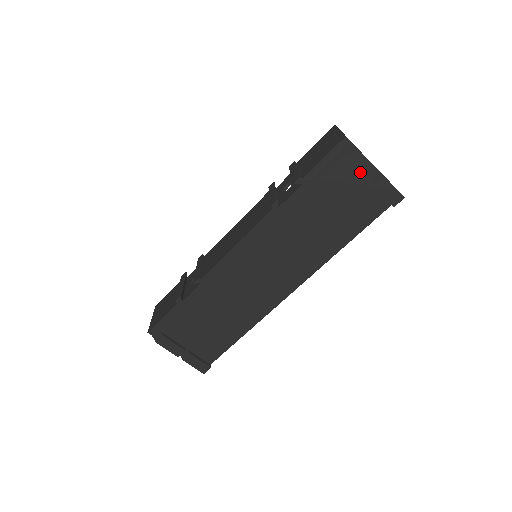
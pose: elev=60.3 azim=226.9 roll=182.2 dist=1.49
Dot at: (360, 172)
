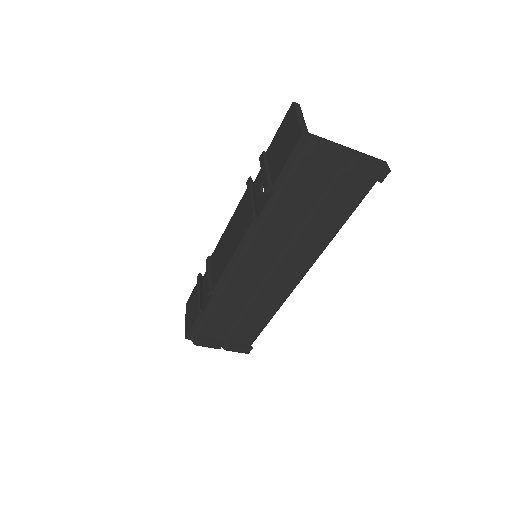
Dot at: (331, 164)
